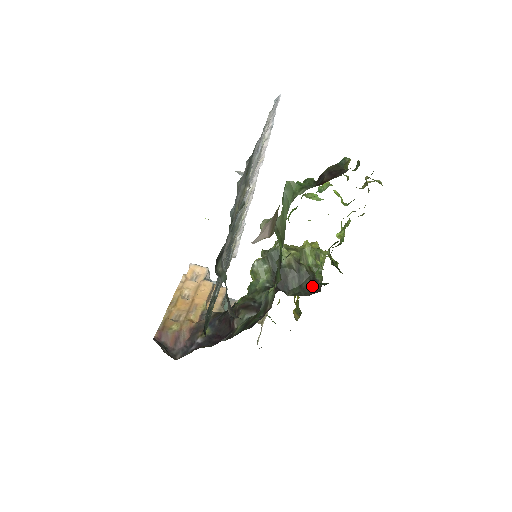
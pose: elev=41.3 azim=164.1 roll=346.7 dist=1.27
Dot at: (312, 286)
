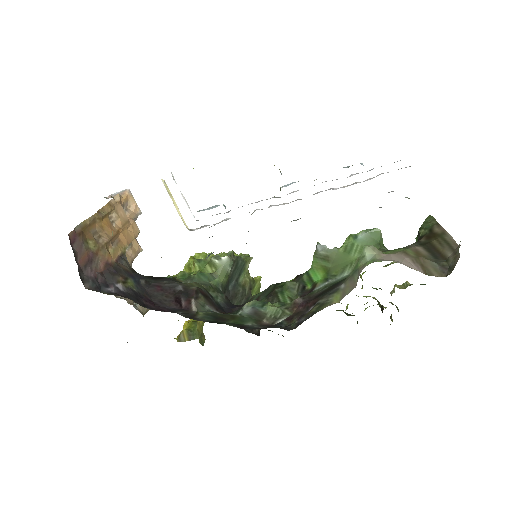
Dot at: occluded
